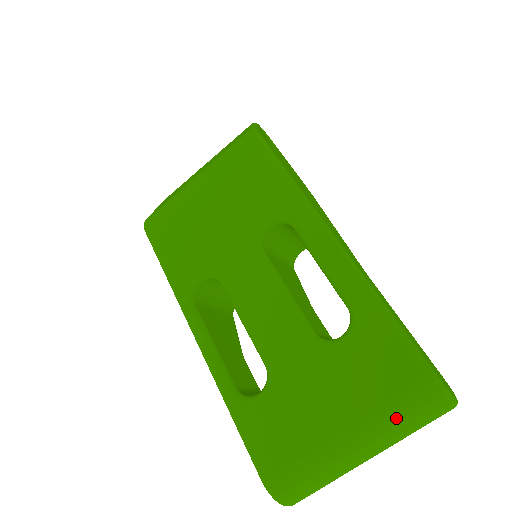
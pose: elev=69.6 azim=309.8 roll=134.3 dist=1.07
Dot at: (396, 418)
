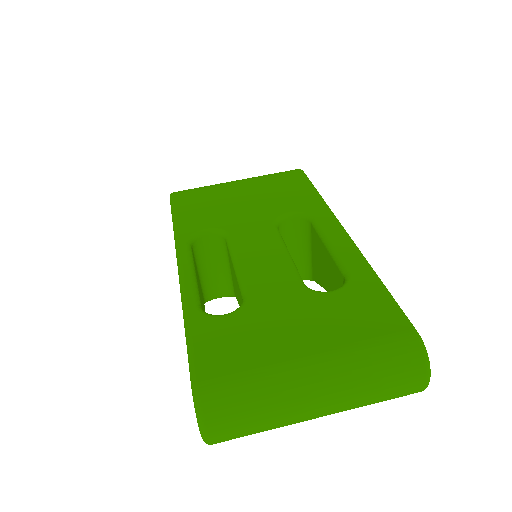
Dot at: (369, 358)
